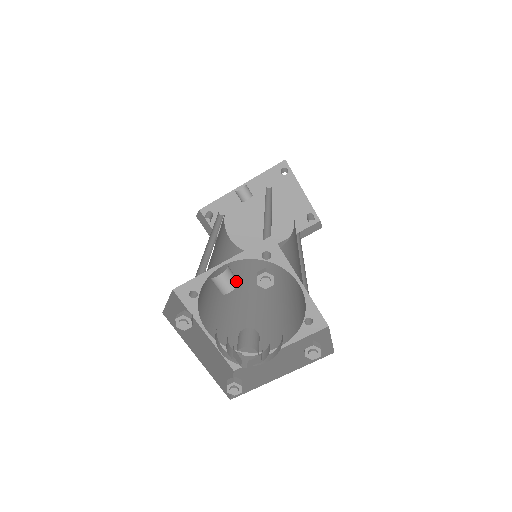
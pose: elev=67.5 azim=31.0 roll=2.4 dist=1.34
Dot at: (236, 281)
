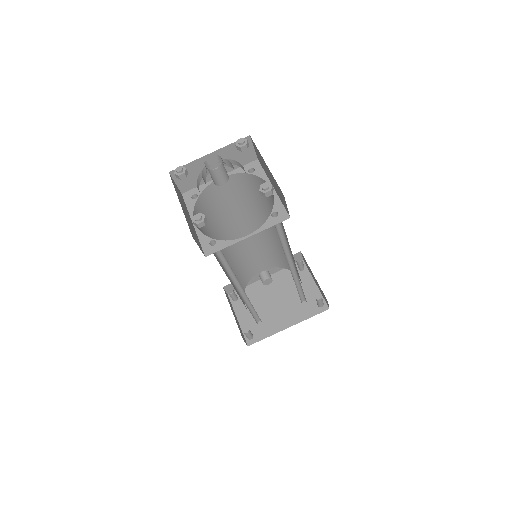
Dot at: occluded
